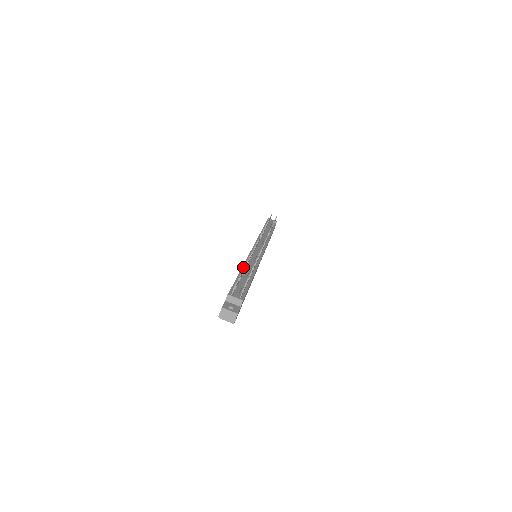
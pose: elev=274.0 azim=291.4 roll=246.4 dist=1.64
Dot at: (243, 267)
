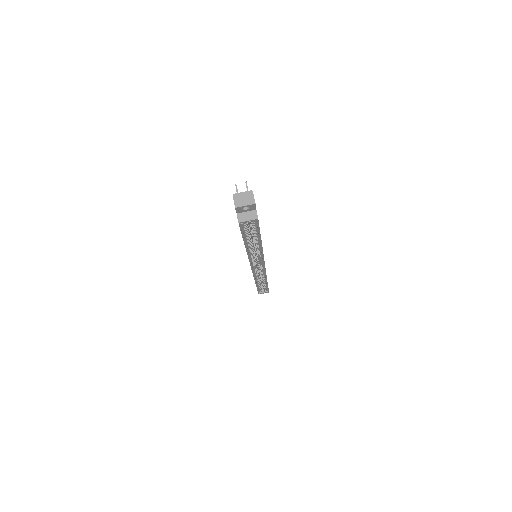
Dot at: occluded
